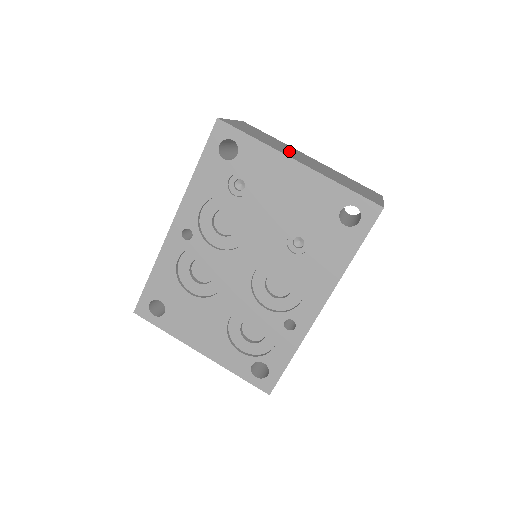
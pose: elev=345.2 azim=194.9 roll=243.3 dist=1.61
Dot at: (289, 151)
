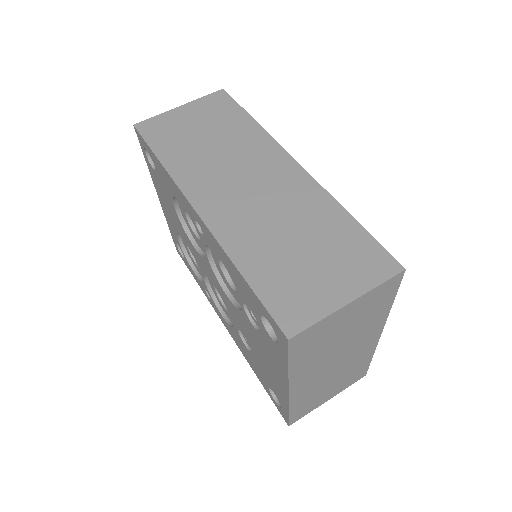
Dot at: (333, 356)
